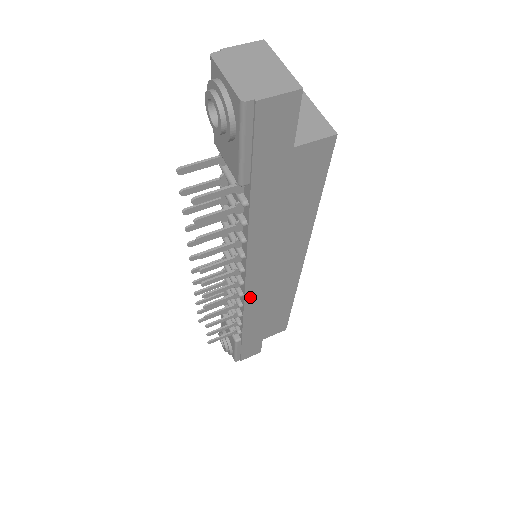
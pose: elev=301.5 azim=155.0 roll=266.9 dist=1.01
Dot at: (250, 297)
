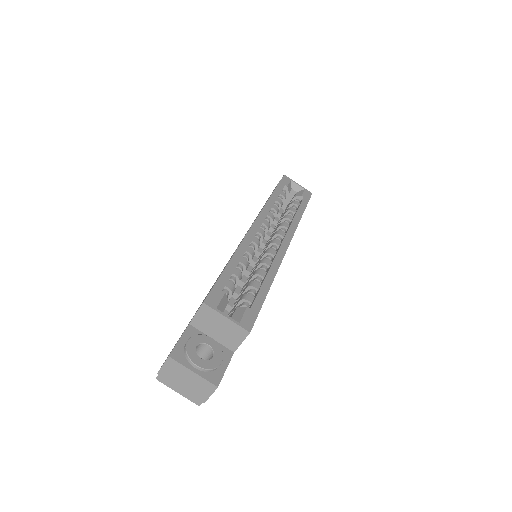
Dot at: occluded
